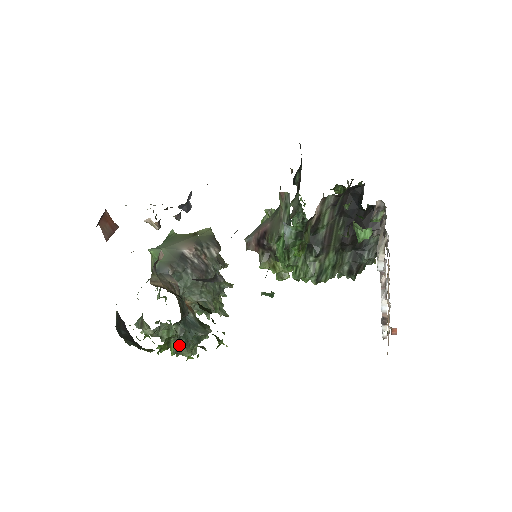
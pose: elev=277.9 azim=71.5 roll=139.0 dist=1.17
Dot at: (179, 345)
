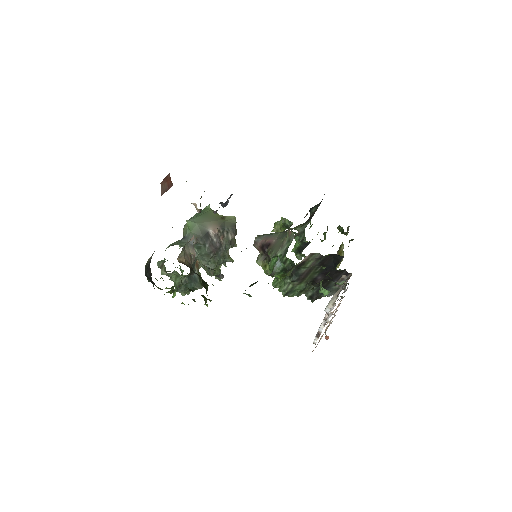
Dot at: occluded
